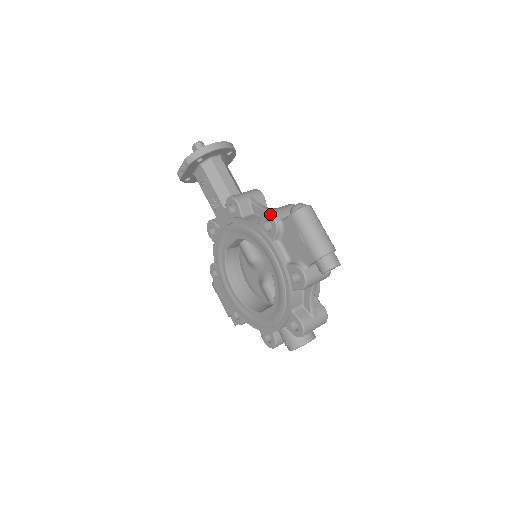
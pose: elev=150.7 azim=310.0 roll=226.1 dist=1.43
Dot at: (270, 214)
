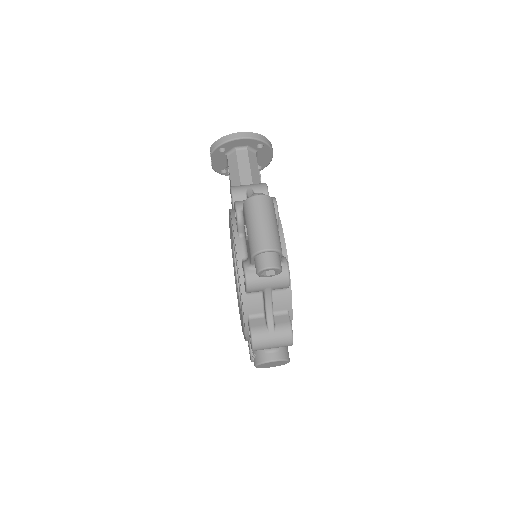
Dot at: (235, 203)
